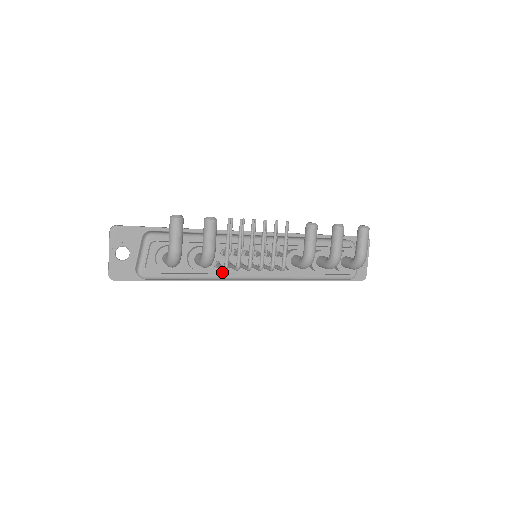
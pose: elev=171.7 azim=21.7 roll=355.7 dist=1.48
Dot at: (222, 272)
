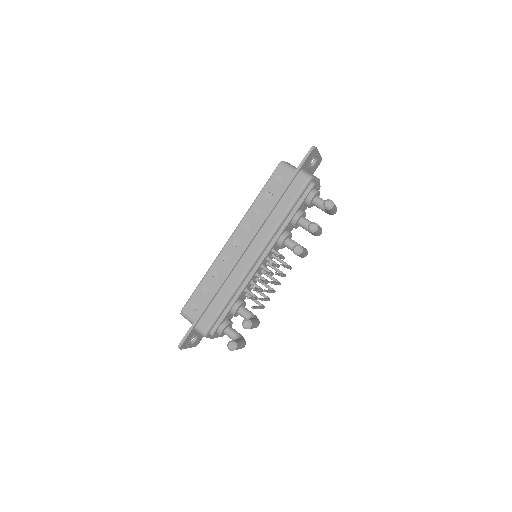
Dot at: occluded
